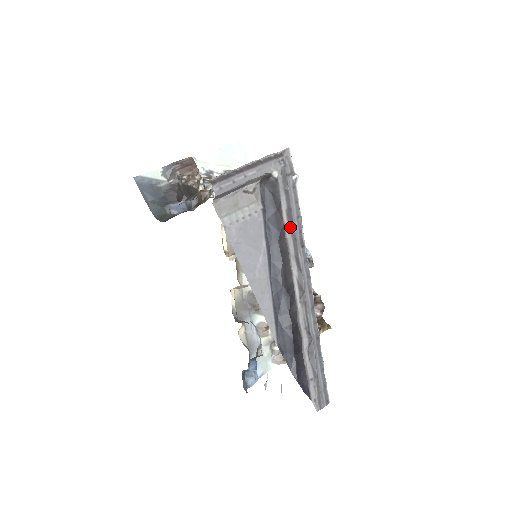
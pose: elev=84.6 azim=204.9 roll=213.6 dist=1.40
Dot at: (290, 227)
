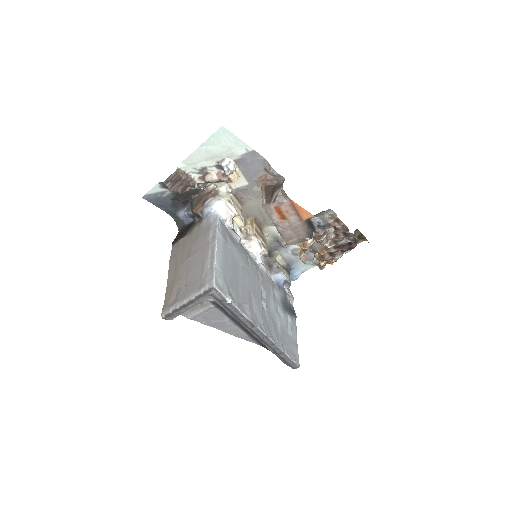
Dot at: (238, 320)
